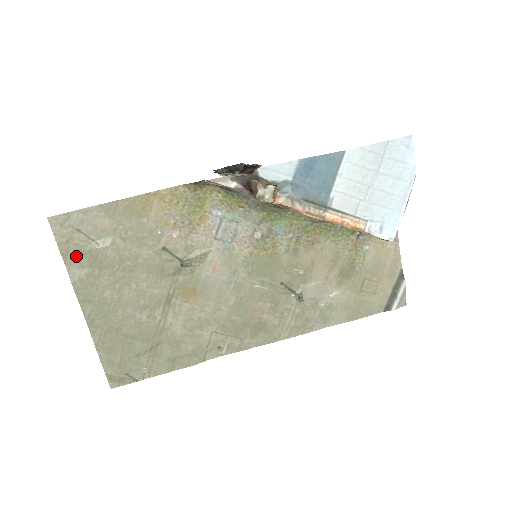
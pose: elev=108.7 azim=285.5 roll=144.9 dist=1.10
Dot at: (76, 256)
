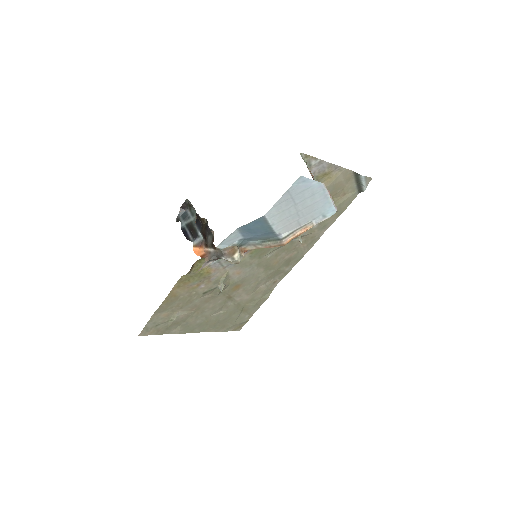
Dot at: (168, 329)
